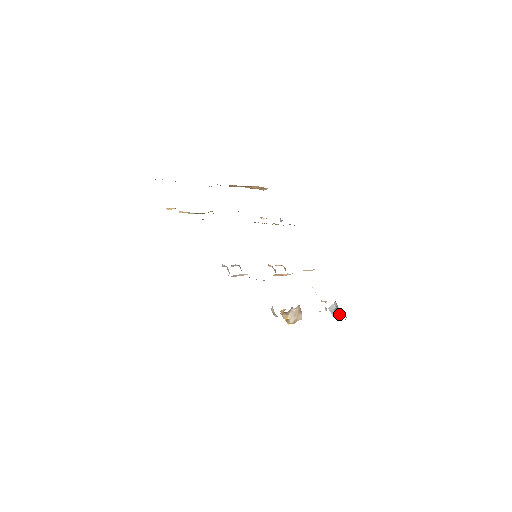
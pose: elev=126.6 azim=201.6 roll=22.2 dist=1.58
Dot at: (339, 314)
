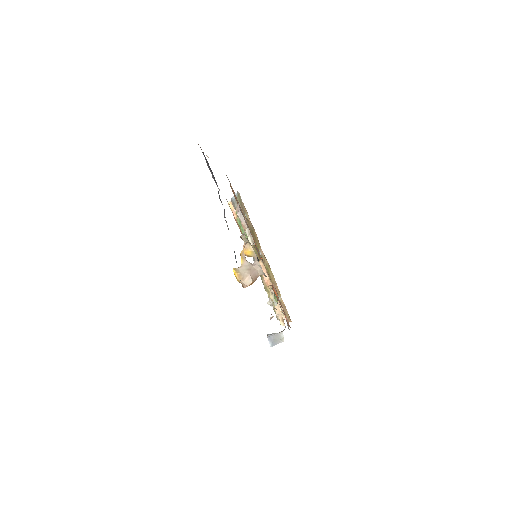
Dot at: (276, 338)
